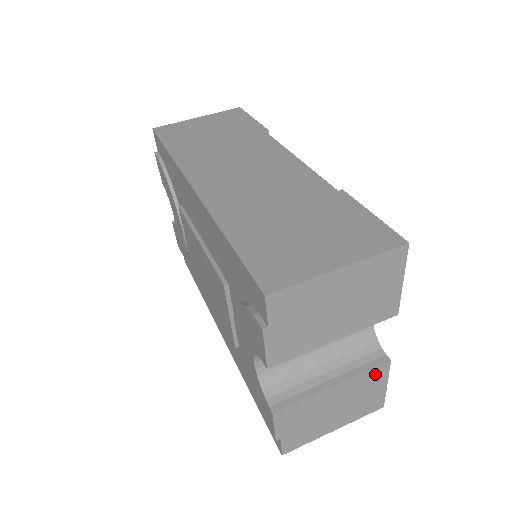
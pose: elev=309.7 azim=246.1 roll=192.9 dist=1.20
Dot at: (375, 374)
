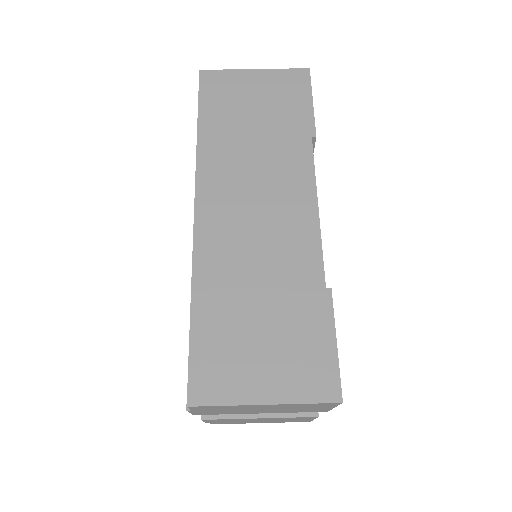
Dot at: (302, 418)
